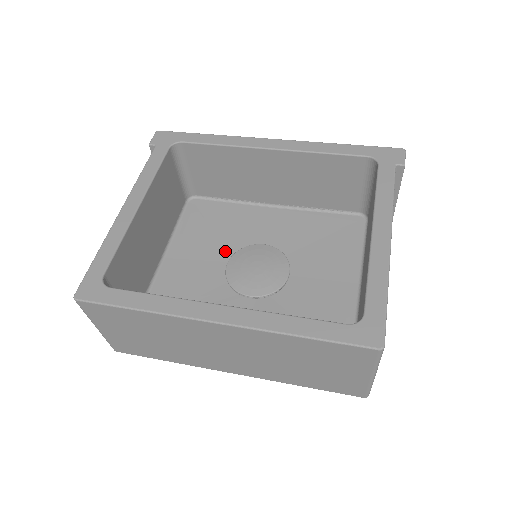
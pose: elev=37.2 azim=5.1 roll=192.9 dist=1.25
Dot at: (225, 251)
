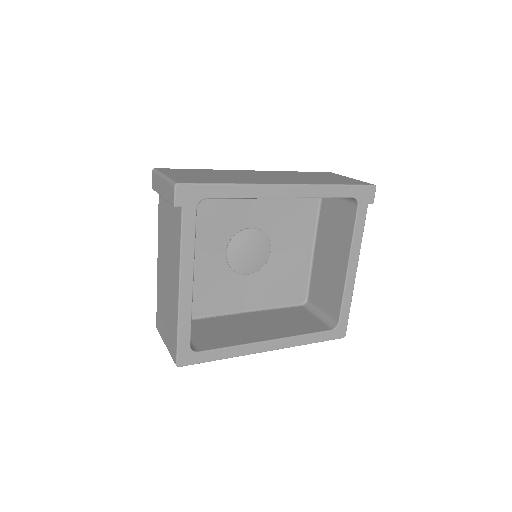
Dot at: (222, 239)
